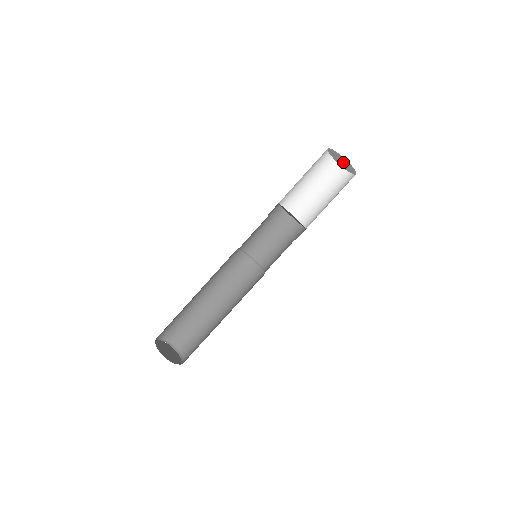
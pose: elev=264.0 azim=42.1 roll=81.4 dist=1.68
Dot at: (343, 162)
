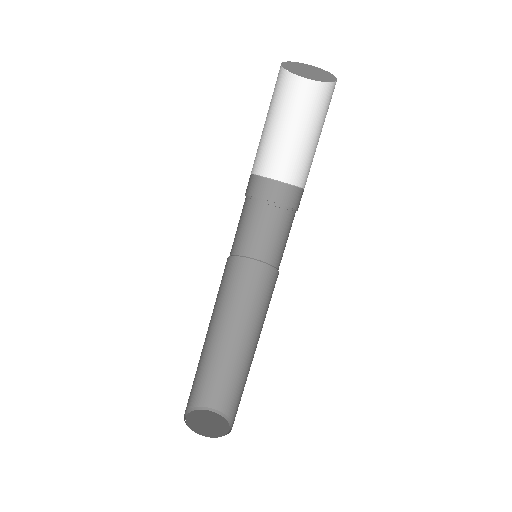
Dot at: (309, 71)
